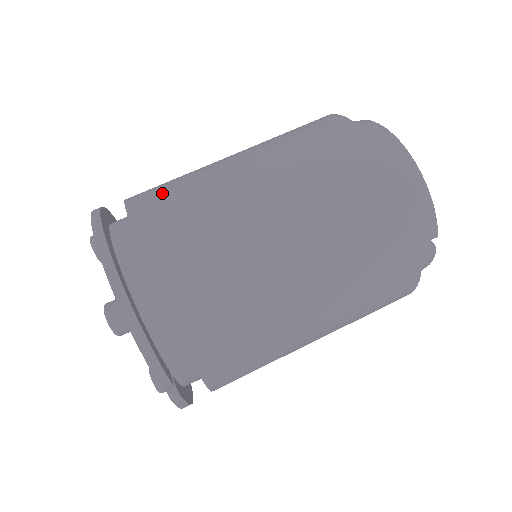
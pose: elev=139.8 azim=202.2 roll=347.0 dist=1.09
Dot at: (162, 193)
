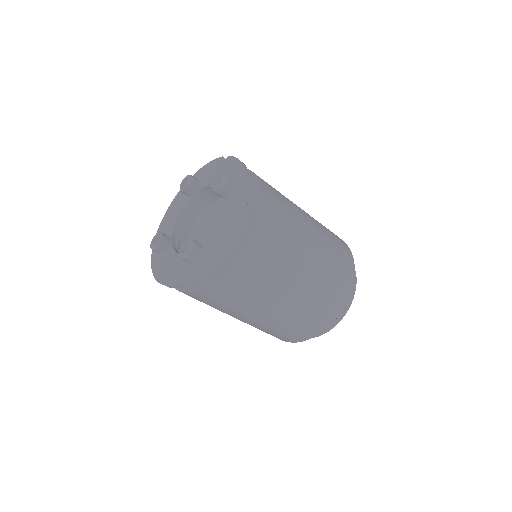
Dot at: (273, 235)
